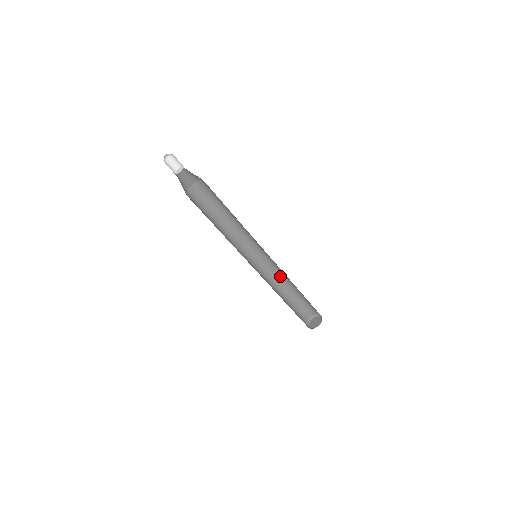
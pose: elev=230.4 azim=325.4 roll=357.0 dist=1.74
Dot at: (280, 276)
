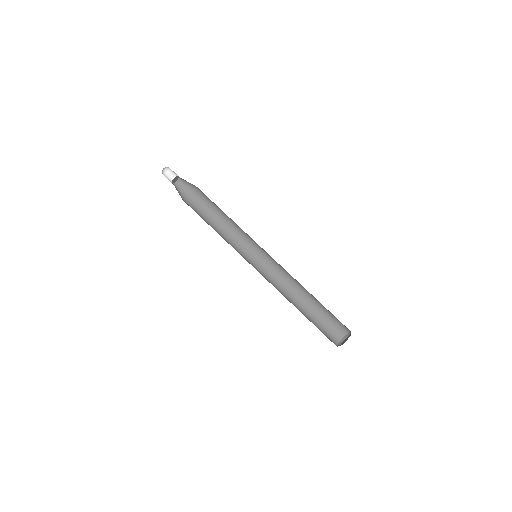
Dot at: (287, 289)
